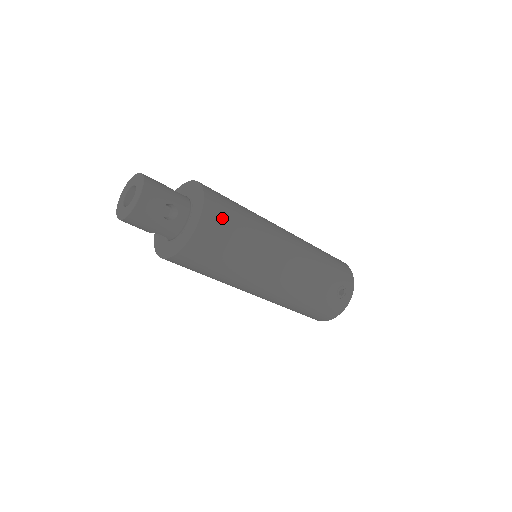
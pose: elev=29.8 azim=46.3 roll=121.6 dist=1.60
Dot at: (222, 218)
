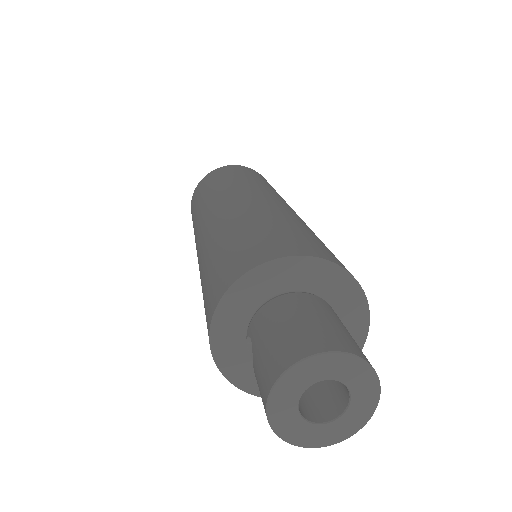
Dot at: occluded
